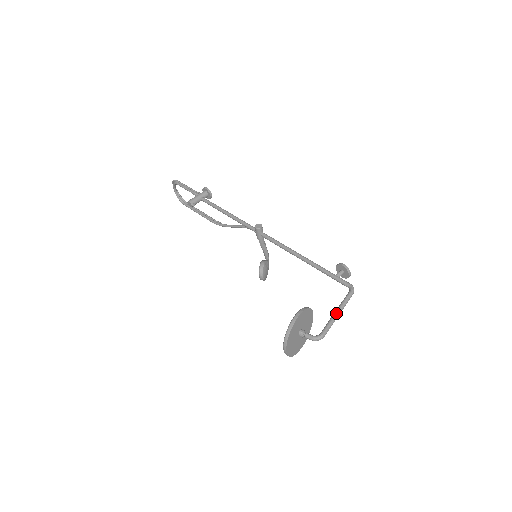
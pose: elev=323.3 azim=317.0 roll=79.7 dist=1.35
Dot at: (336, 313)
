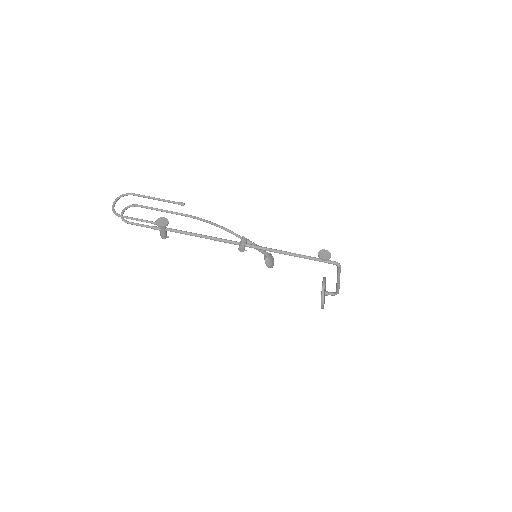
Dot at: (338, 282)
